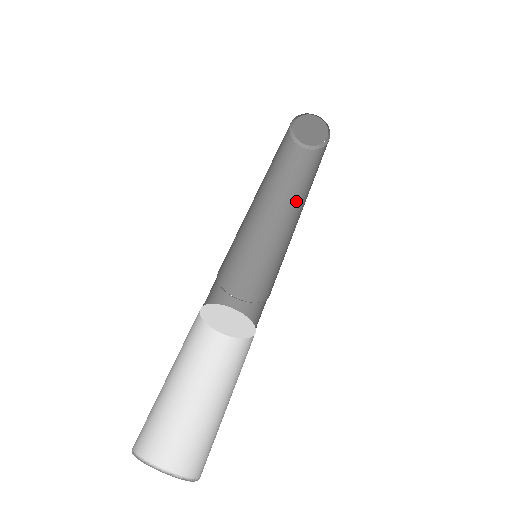
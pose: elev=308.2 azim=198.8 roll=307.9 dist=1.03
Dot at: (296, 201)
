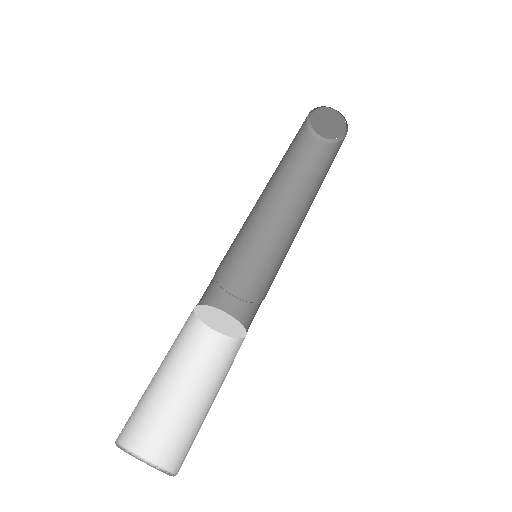
Dot at: (313, 196)
